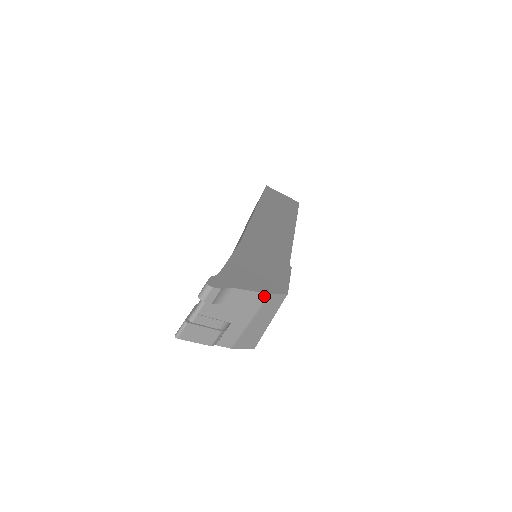
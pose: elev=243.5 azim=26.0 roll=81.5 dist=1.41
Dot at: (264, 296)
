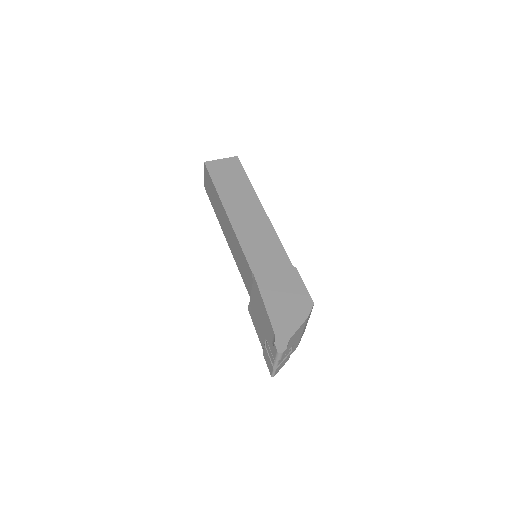
Dot at: (305, 321)
